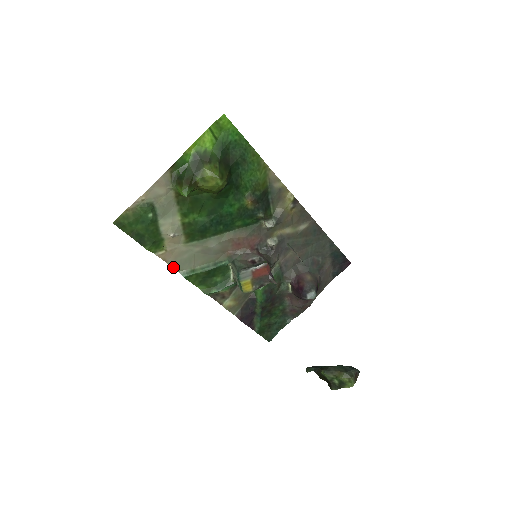
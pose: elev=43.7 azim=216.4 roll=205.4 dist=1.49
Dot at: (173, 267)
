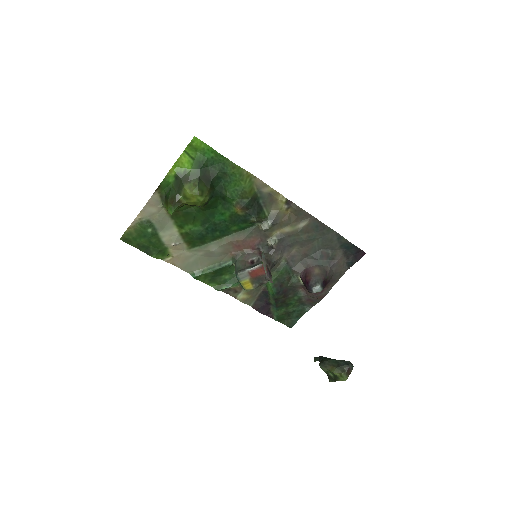
Dot at: (183, 269)
